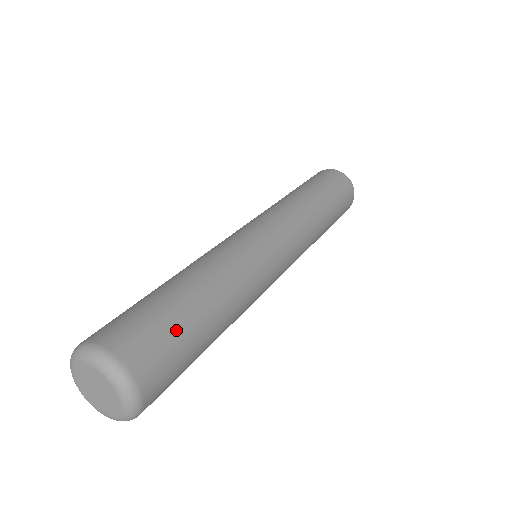
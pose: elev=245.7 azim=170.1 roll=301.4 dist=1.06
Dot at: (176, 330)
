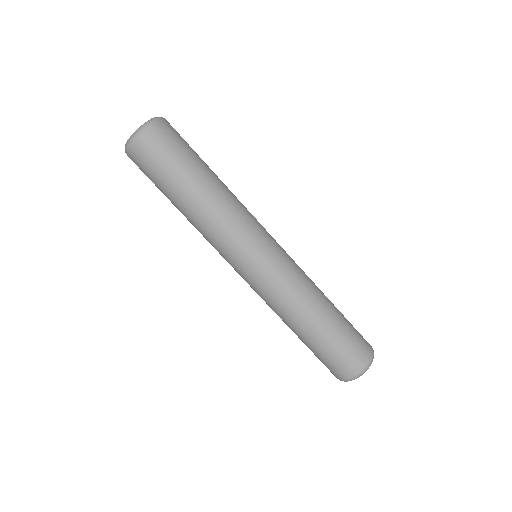
Dot at: (186, 153)
